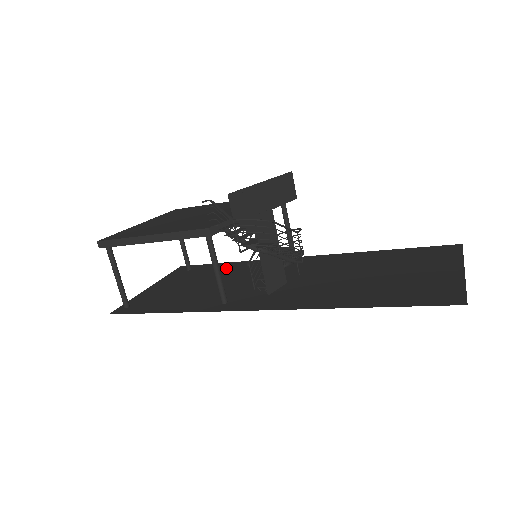
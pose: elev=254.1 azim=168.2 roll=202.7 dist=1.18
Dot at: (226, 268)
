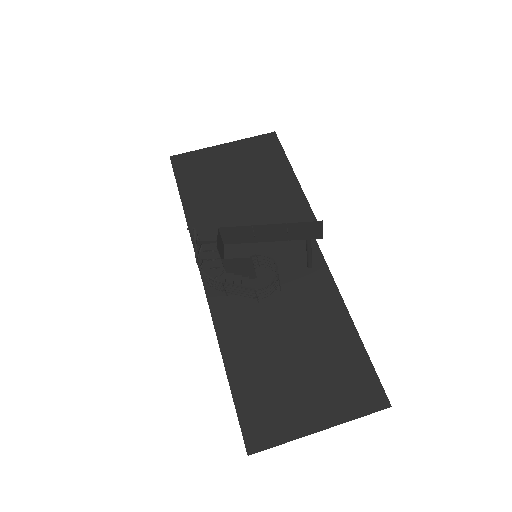
Dot at: occluded
